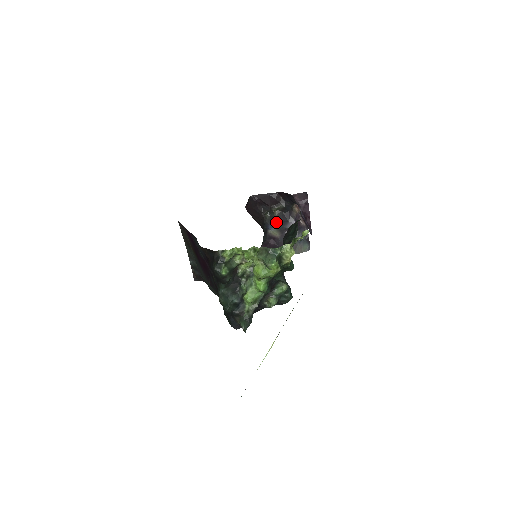
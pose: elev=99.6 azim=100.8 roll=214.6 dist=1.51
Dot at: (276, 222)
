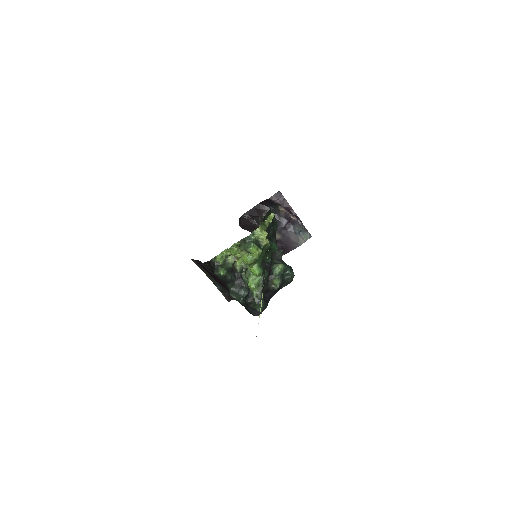
Dot at: occluded
